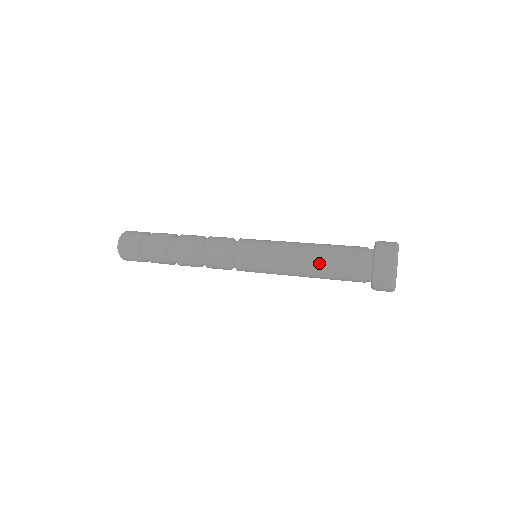
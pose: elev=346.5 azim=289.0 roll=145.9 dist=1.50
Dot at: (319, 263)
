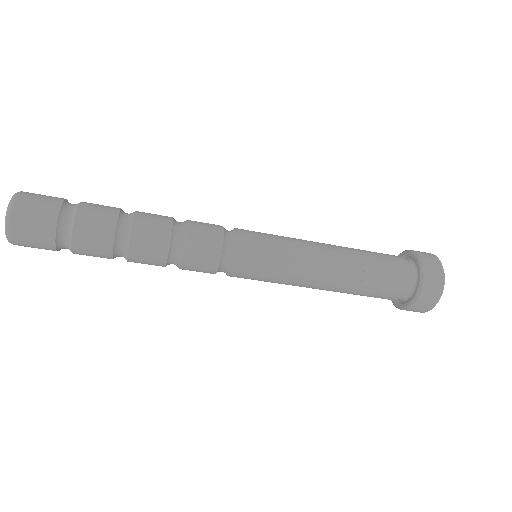
Dot at: (354, 254)
